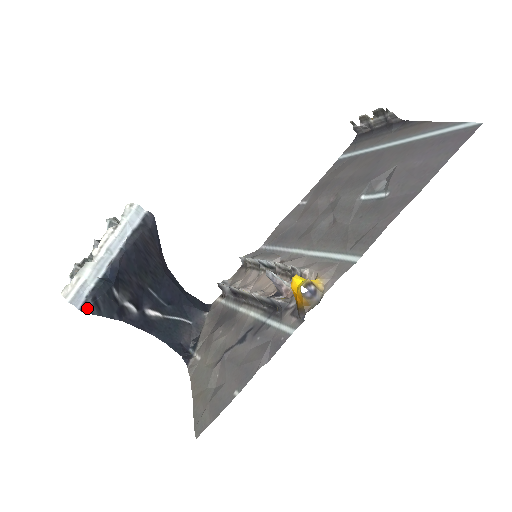
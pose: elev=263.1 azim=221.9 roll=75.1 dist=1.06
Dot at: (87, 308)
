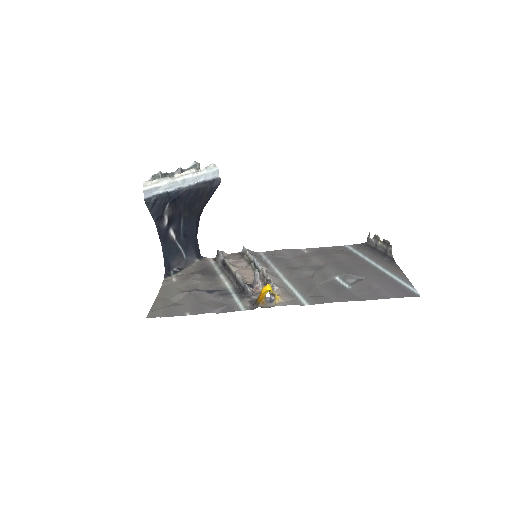
Dot at: (149, 202)
